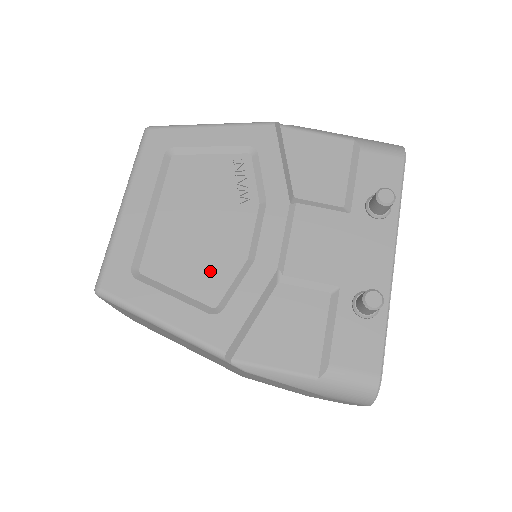
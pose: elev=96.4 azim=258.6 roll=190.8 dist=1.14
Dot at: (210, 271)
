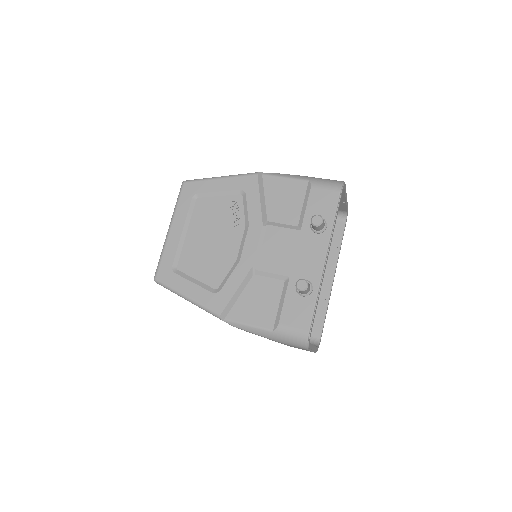
Dot at: (215, 268)
